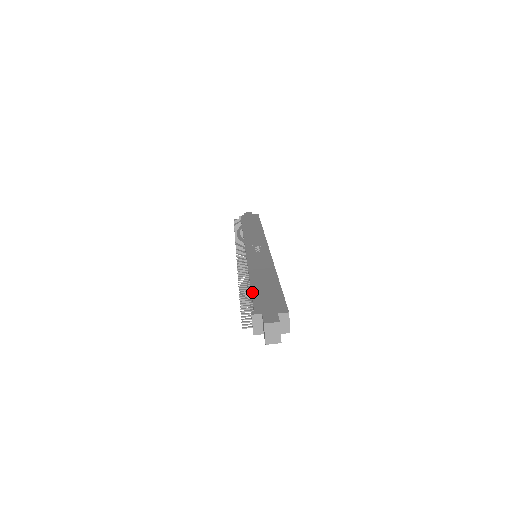
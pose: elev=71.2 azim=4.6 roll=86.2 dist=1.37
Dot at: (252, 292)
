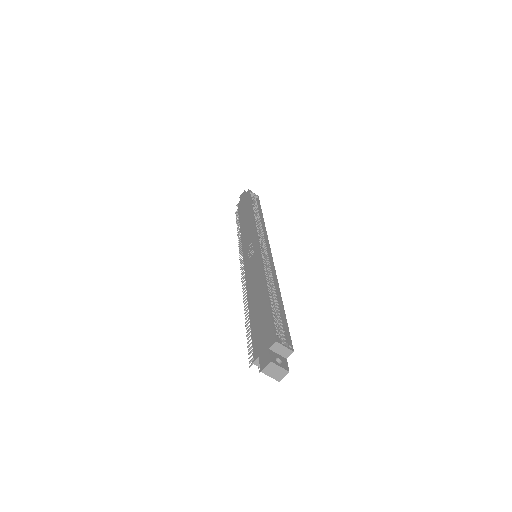
Dot at: (250, 327)
